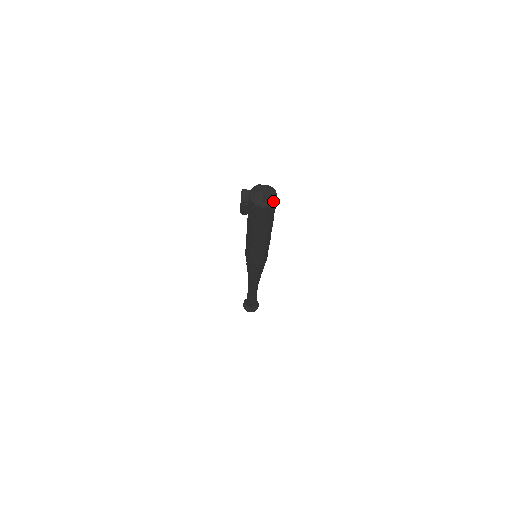
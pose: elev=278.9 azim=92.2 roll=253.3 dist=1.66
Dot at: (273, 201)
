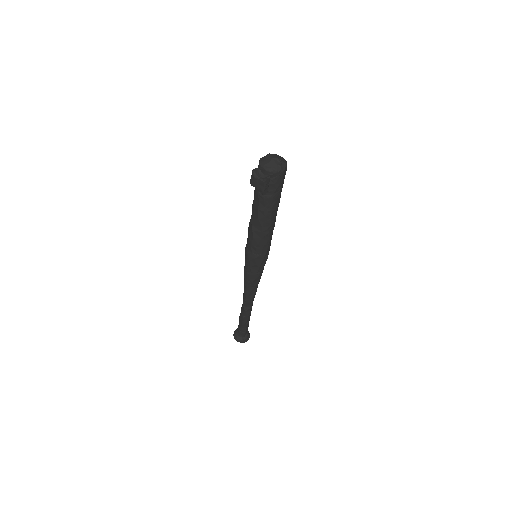
Dot at: (285, 161)
